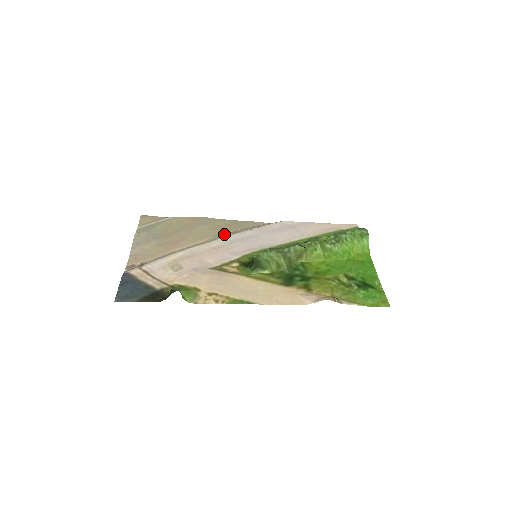
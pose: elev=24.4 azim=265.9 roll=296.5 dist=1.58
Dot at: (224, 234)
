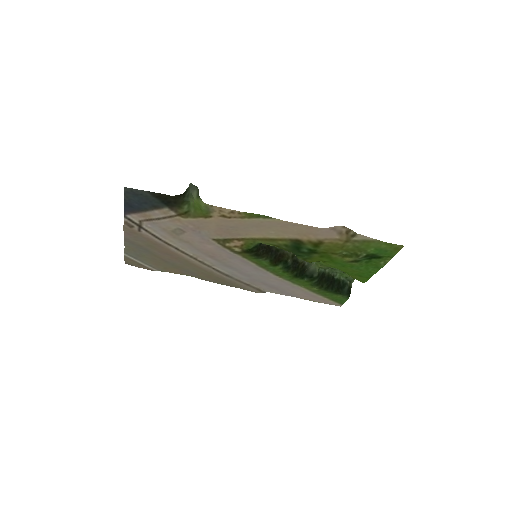
Dot at: (214, 274)
